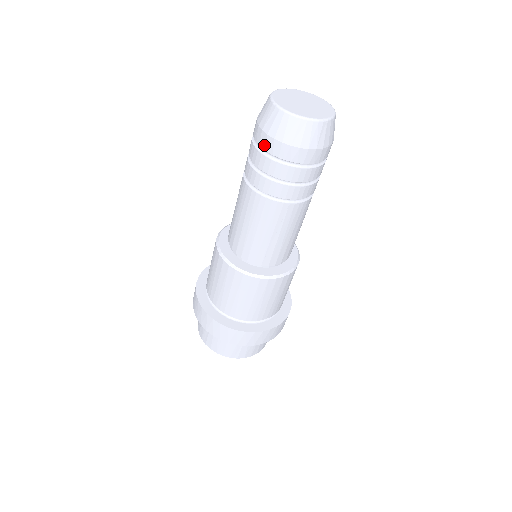
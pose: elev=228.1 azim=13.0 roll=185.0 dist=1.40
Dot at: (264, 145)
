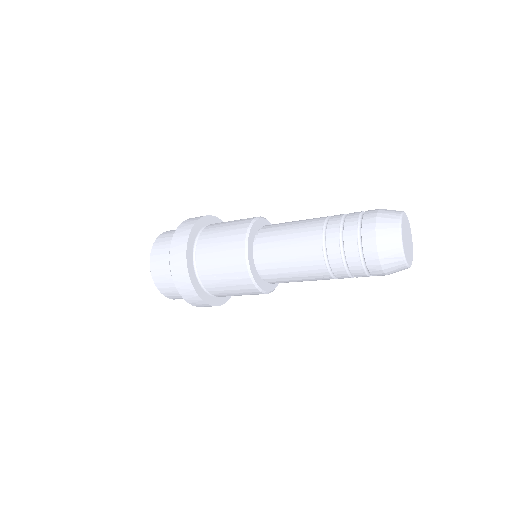
Dot at: (366, 245)
